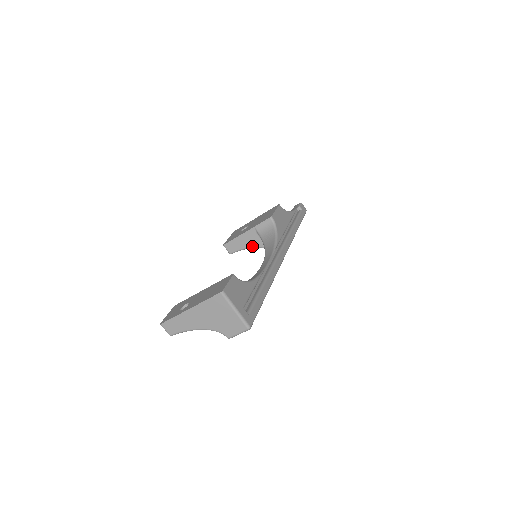
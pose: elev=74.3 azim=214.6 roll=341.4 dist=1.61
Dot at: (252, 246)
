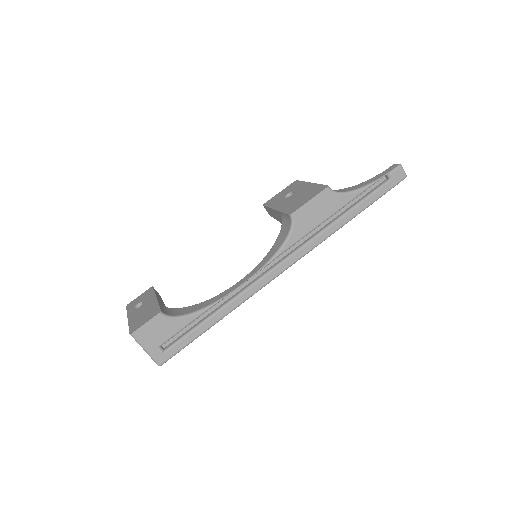
Dot at: occluded
